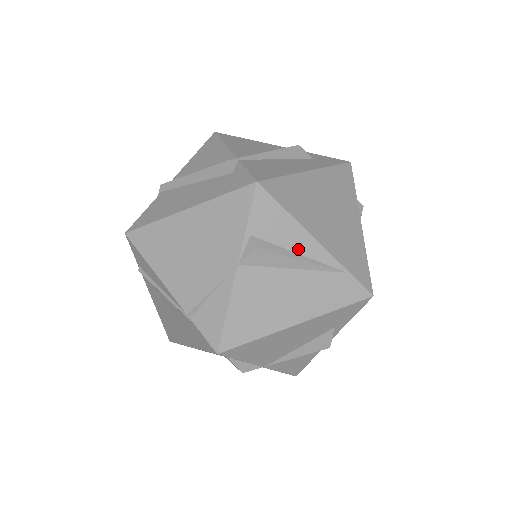
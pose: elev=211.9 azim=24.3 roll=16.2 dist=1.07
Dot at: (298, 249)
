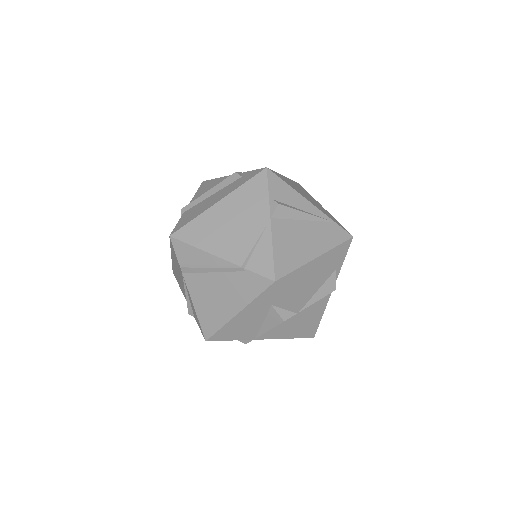
Dot at: (302, 208)
